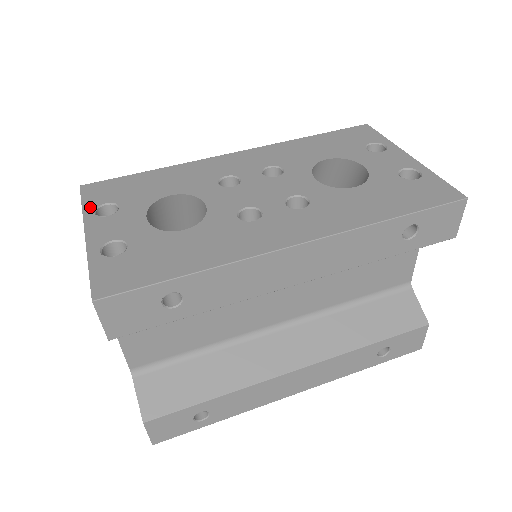
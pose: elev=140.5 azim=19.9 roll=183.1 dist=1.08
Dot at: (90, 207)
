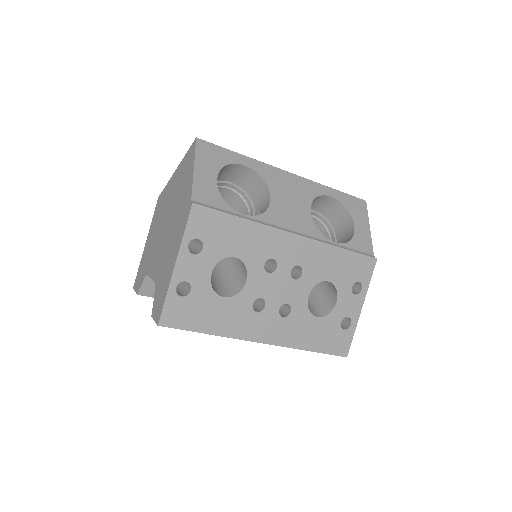
Dot at: (189, 237)
